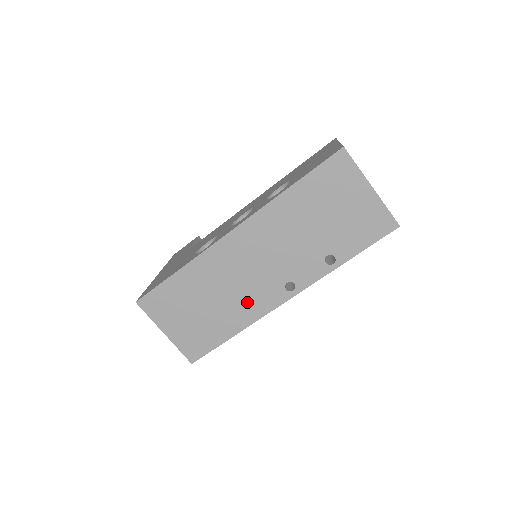
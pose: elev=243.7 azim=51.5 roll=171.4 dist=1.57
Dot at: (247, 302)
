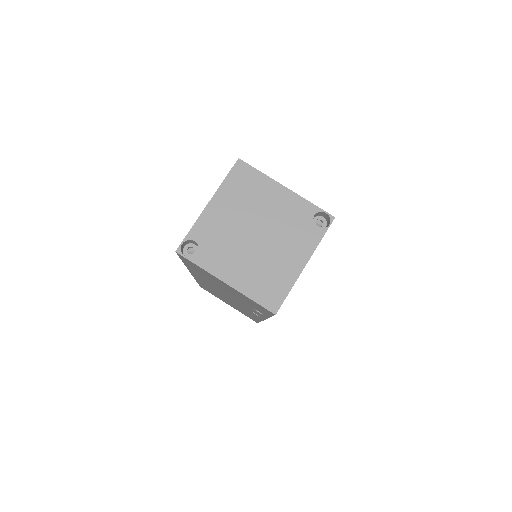
Dot at: (245, 310)
